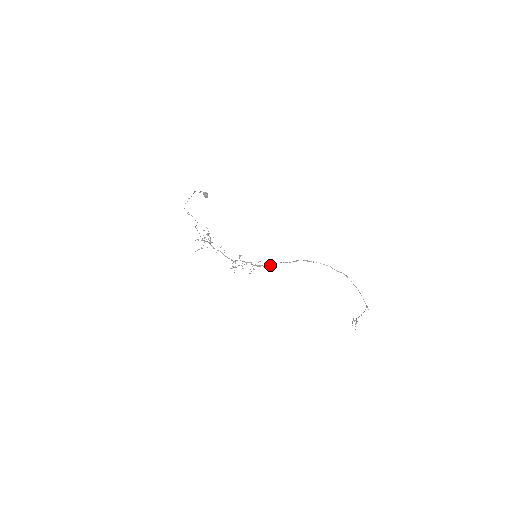
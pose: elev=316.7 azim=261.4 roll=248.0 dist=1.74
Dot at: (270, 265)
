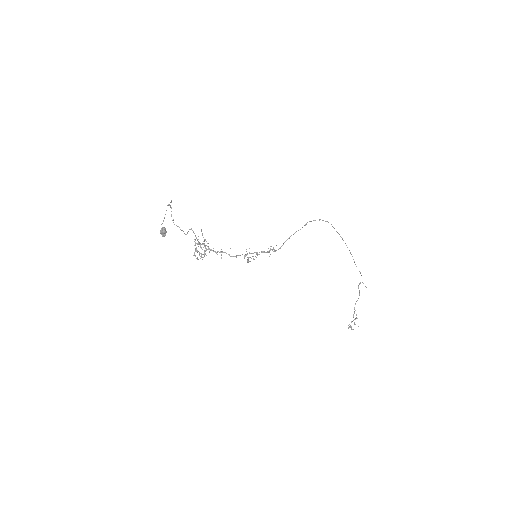
Dot at: (280, 248)
